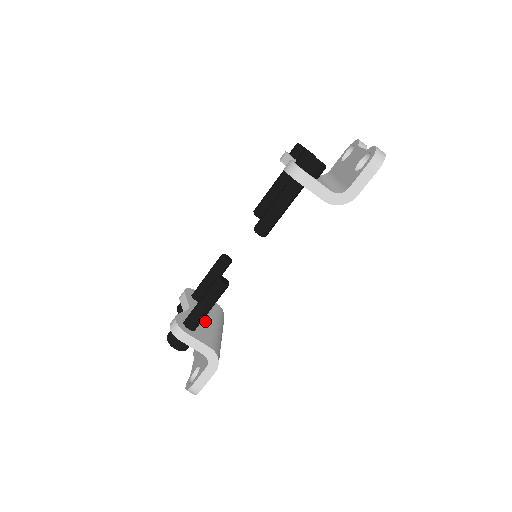
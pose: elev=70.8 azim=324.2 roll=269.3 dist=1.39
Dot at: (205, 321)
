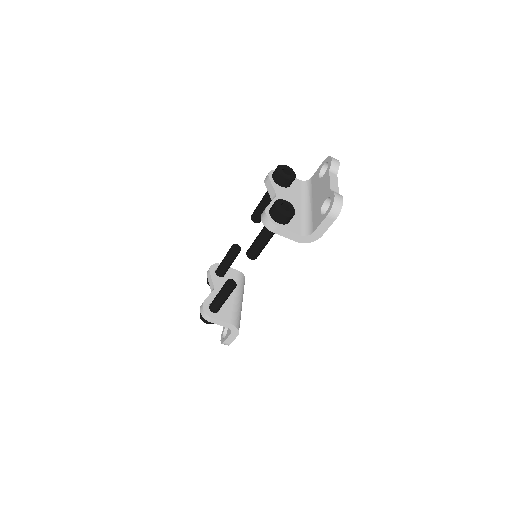
Dot at: occluded
